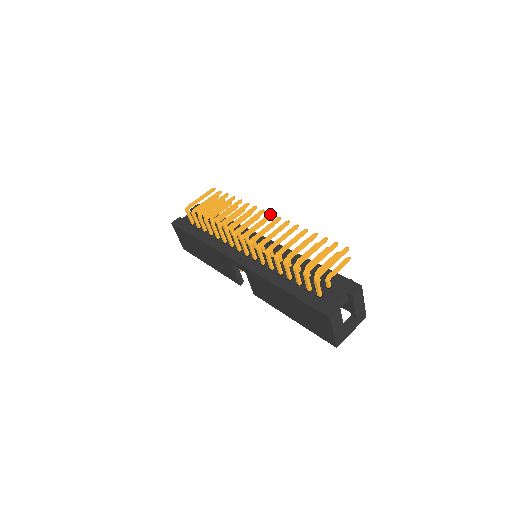
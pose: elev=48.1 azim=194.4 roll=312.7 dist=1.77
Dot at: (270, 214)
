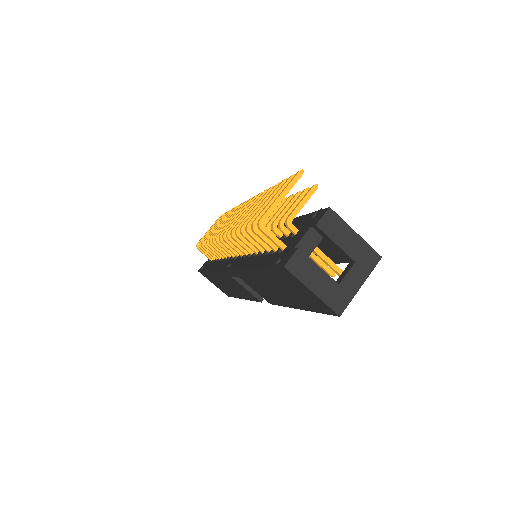
Dot at: (249, 199)
